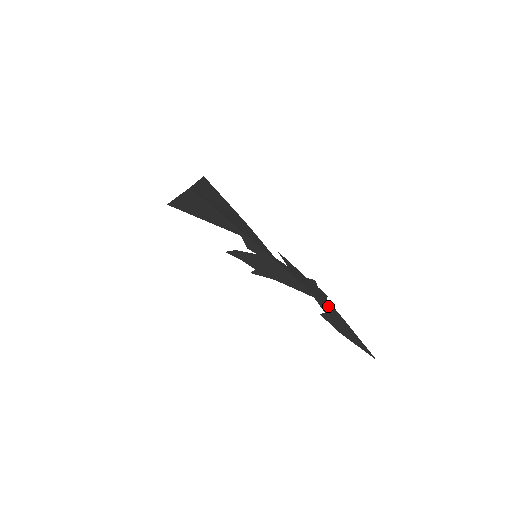
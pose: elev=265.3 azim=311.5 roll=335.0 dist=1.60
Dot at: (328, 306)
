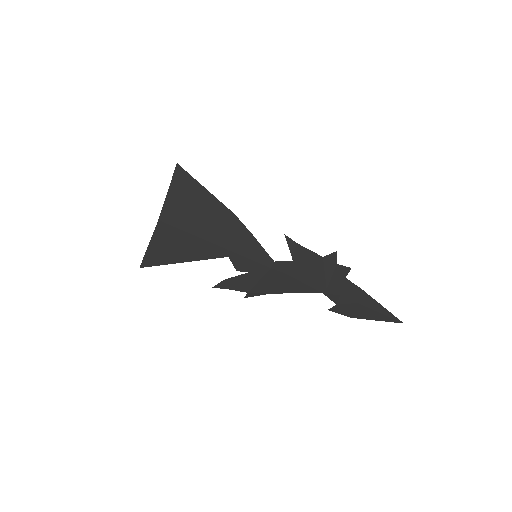
Dot at: (344, 290)
